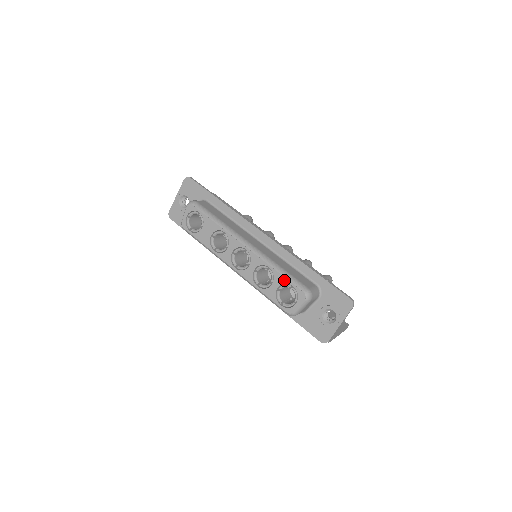
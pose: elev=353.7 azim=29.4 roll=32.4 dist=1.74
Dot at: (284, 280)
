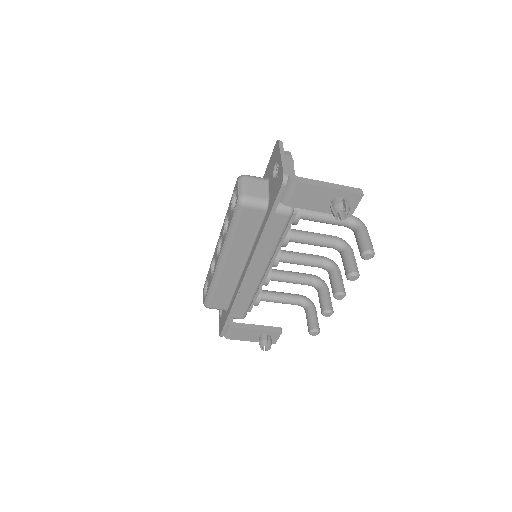
Dot at: (231, 201)
